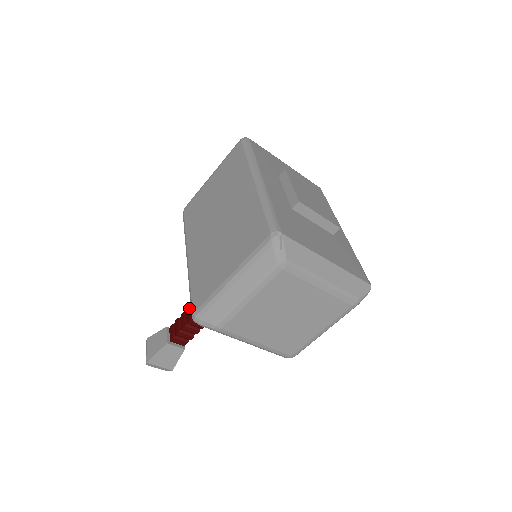
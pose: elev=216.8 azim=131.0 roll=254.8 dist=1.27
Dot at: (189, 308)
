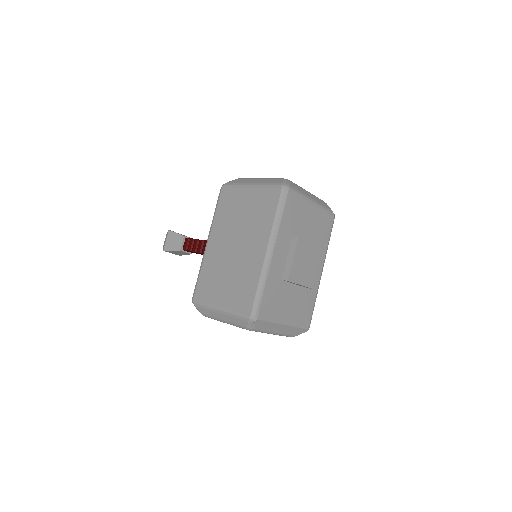
Dot at: (202, 242)
